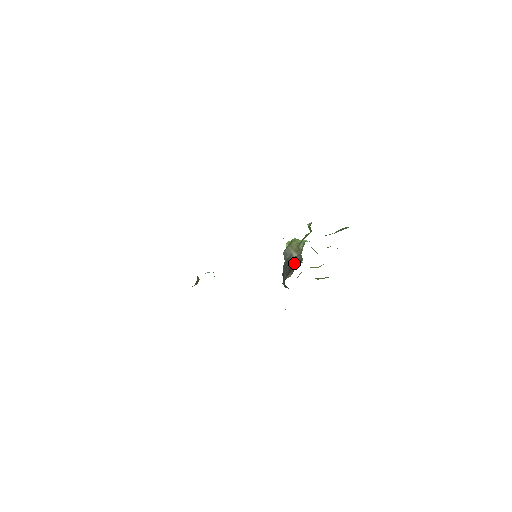
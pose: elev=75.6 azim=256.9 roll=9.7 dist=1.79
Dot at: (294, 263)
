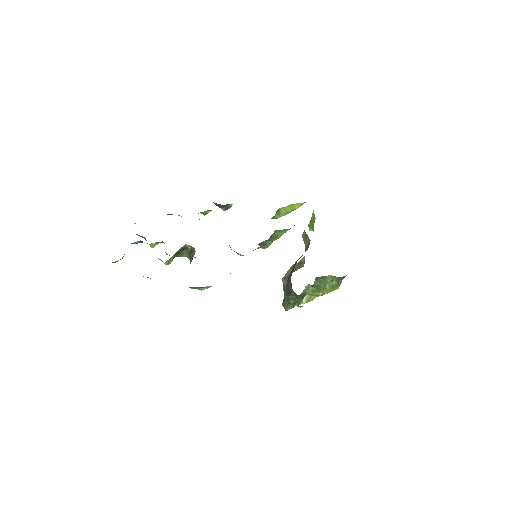
Dot at: occluded
